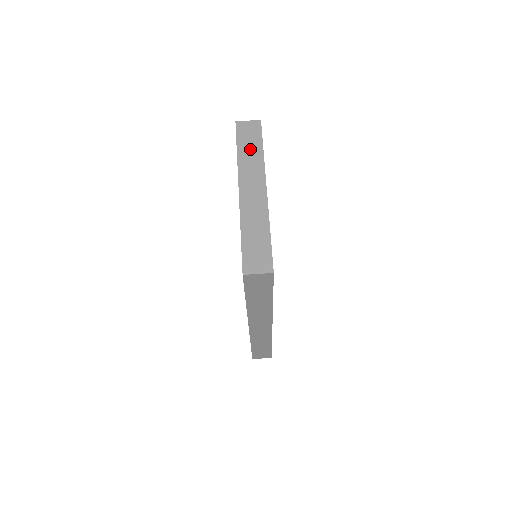
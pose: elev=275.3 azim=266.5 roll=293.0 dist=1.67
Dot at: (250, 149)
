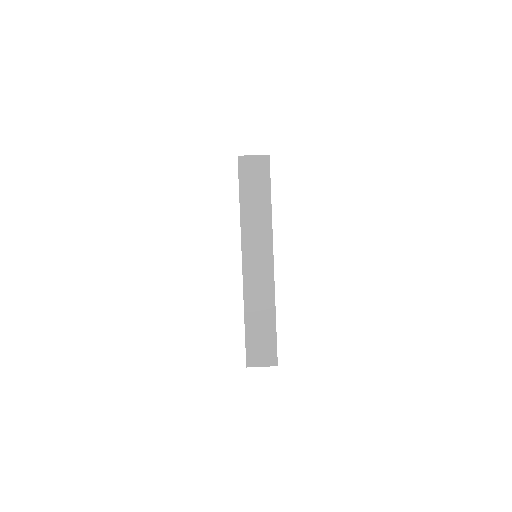
Dot at: (255, 202)
